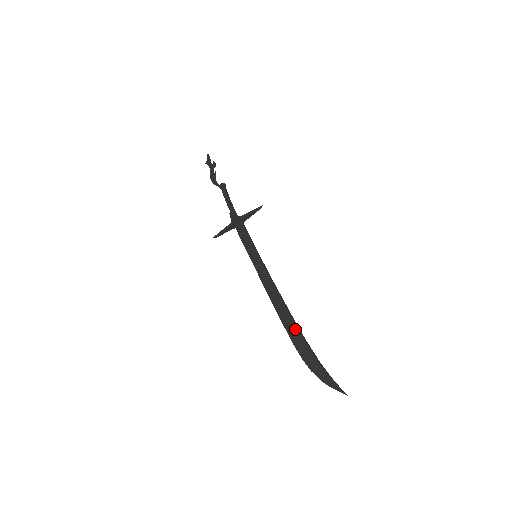
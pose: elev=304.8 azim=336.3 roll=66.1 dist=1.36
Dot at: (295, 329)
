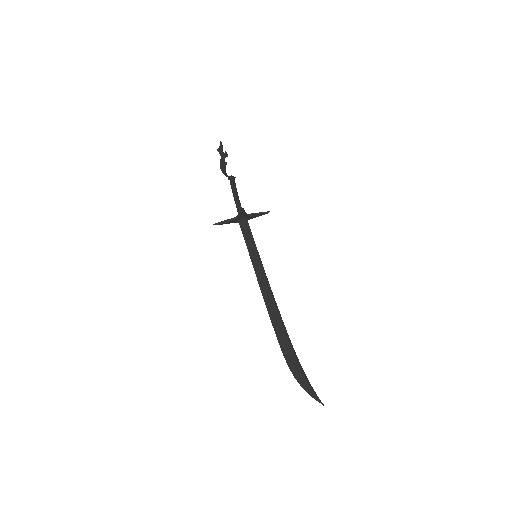
Dot at: (285, 335)
